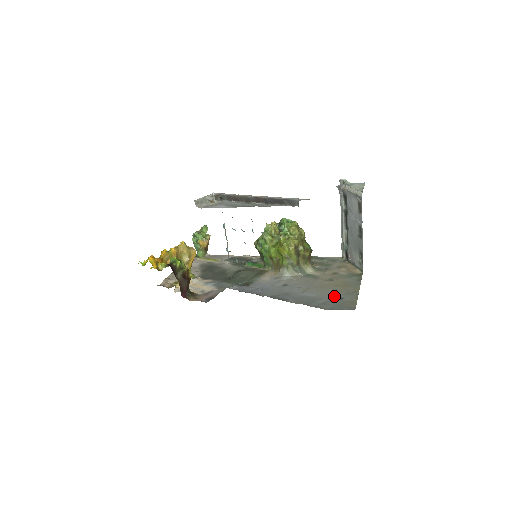
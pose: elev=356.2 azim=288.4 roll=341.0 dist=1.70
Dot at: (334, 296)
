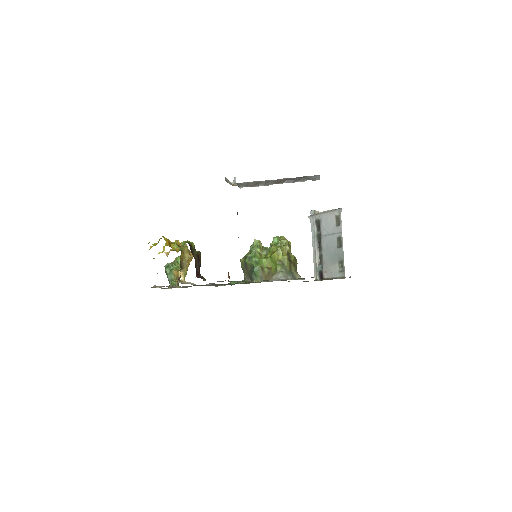
Dot at: occluded
